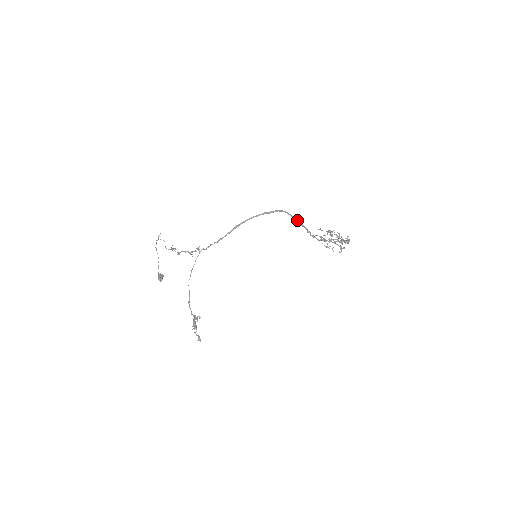
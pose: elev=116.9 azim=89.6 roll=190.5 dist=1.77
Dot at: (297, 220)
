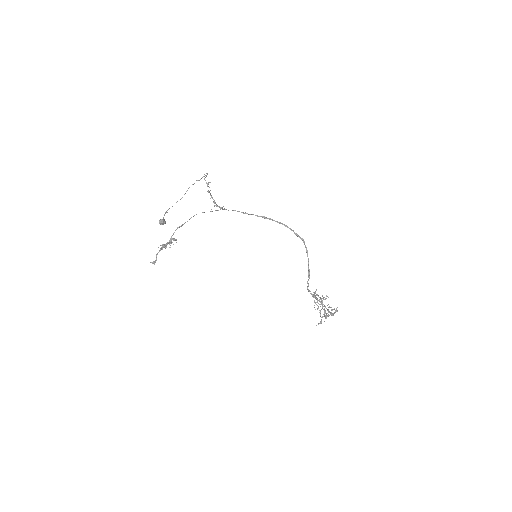
Dot at: occluded
